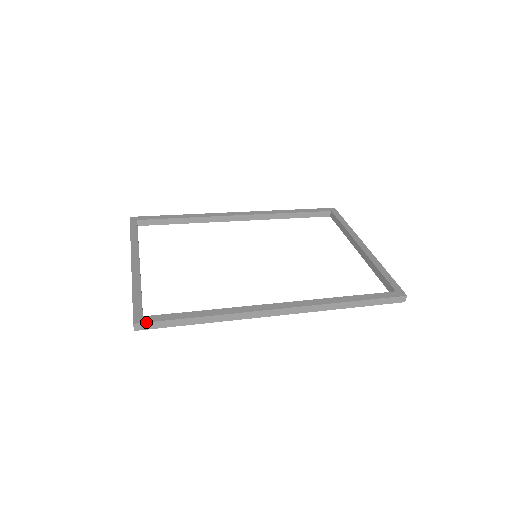
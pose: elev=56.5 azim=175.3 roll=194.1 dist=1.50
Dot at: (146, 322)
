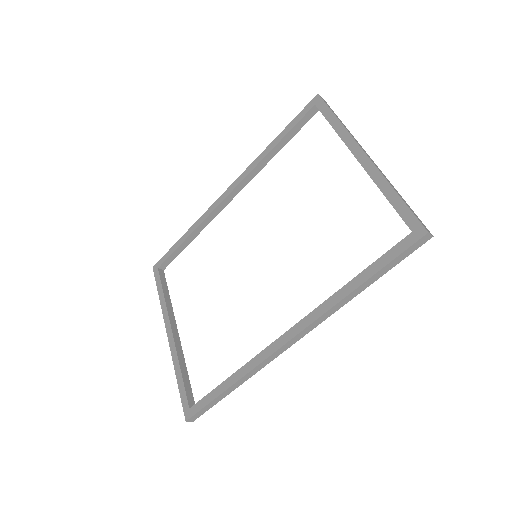
Dot at: (193, 416)
